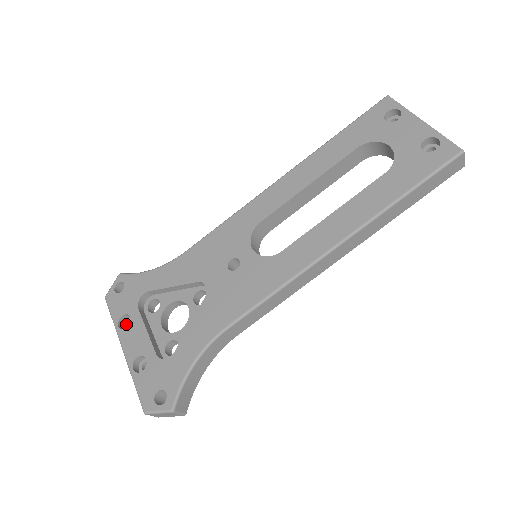
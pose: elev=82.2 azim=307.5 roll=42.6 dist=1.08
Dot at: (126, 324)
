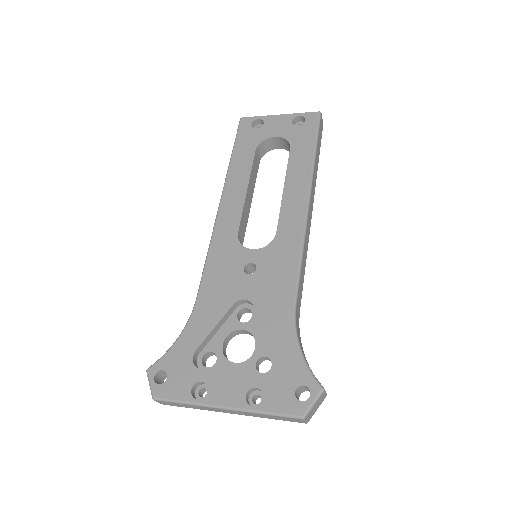
Dot at: (198, 397)
